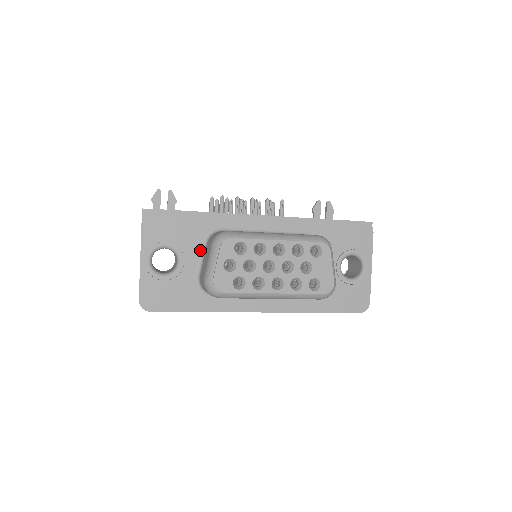
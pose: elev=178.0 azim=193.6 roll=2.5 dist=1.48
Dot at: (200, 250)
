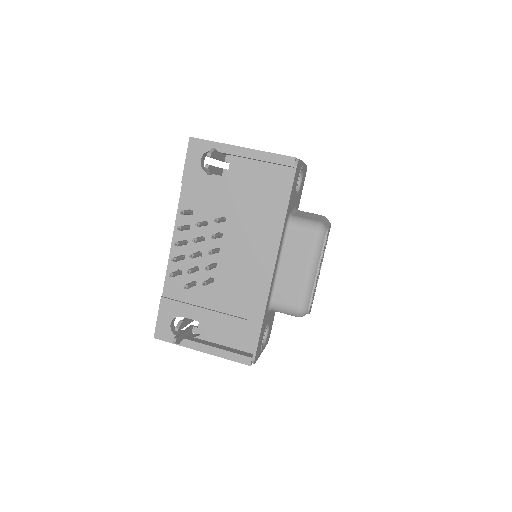
Dot at: (269, 313)
